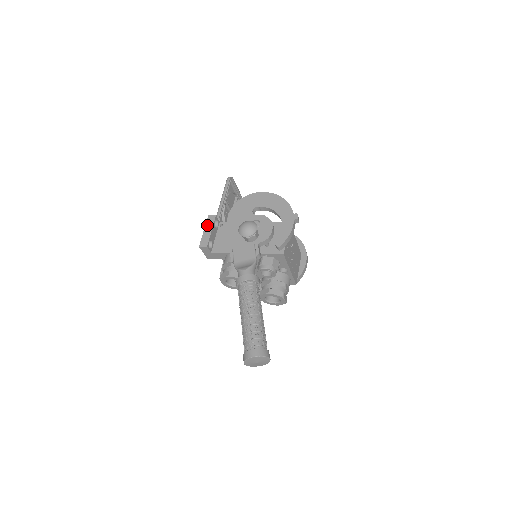
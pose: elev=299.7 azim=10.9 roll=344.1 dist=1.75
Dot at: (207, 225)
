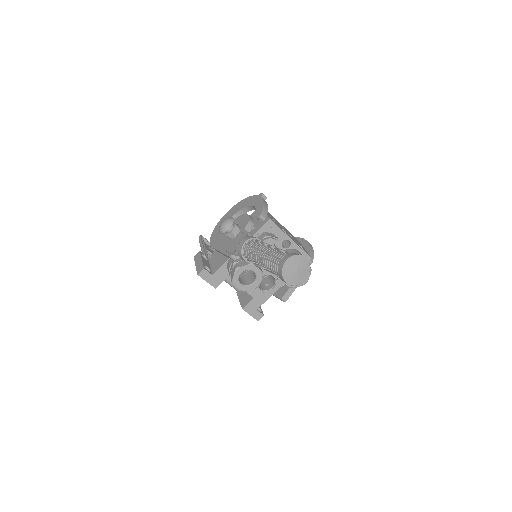
Dot at: (196, 261)
